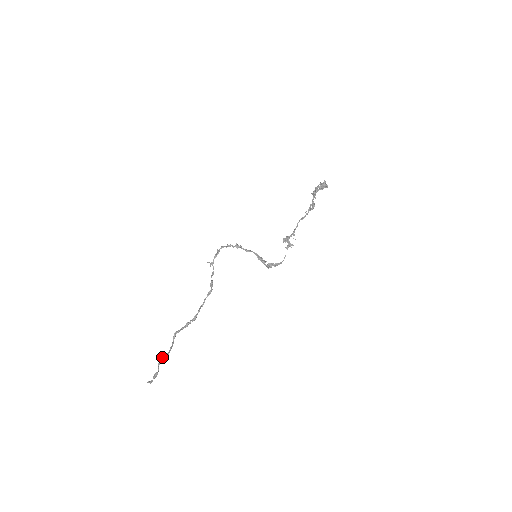
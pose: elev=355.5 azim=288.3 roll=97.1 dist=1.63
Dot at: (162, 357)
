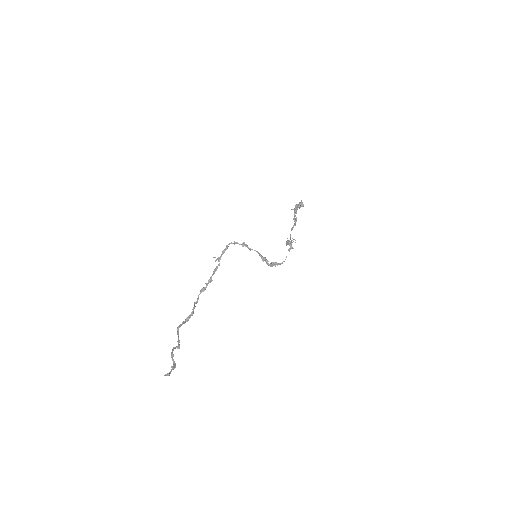
Dot at: (173, 350)
